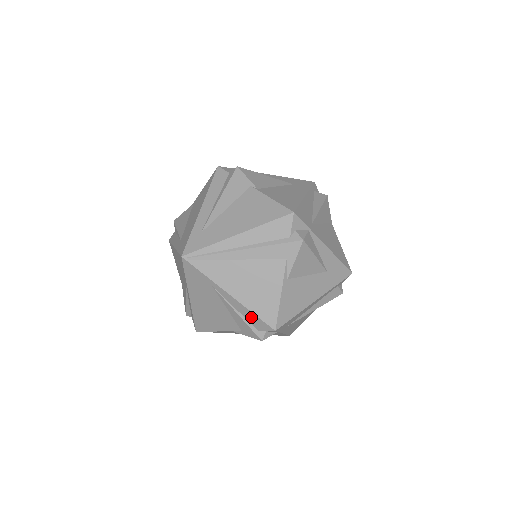
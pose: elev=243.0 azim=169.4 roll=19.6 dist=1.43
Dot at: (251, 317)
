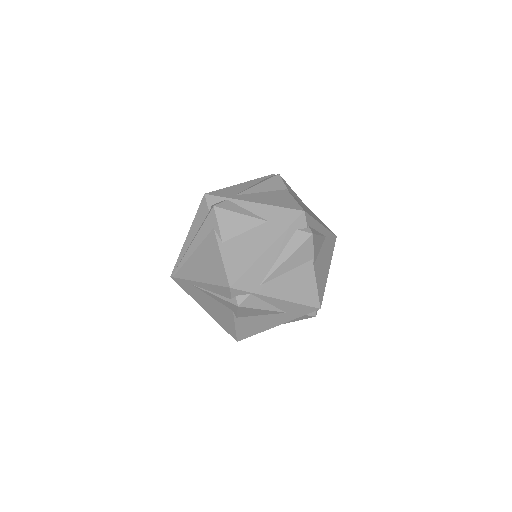
Dot at: (218, 290)
